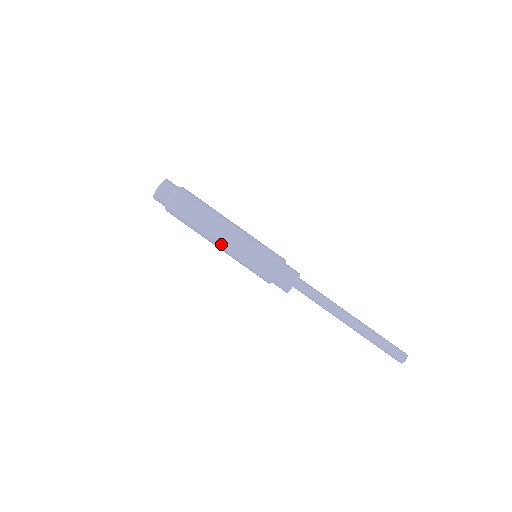
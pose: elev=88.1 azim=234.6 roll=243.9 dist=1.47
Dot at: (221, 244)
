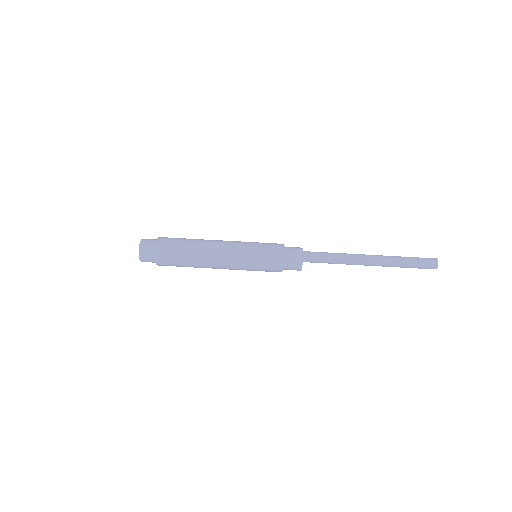
Dot at: (220, 265)
